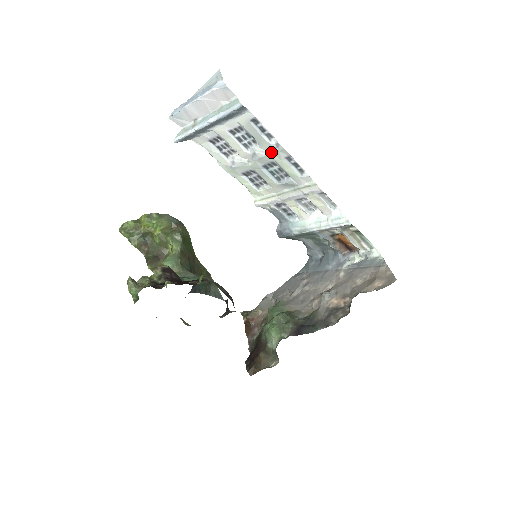
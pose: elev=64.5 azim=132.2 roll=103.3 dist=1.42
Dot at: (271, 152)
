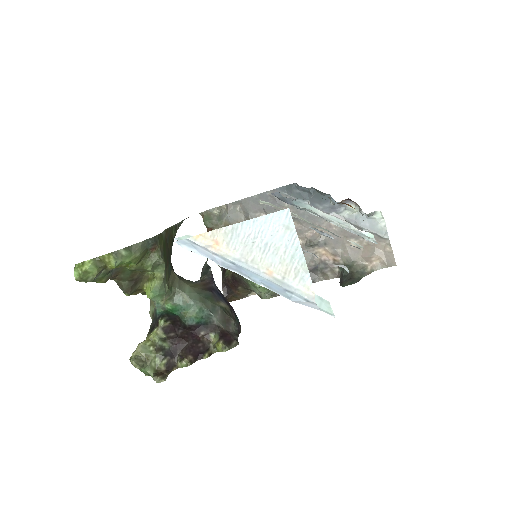
Dot at: occluded
